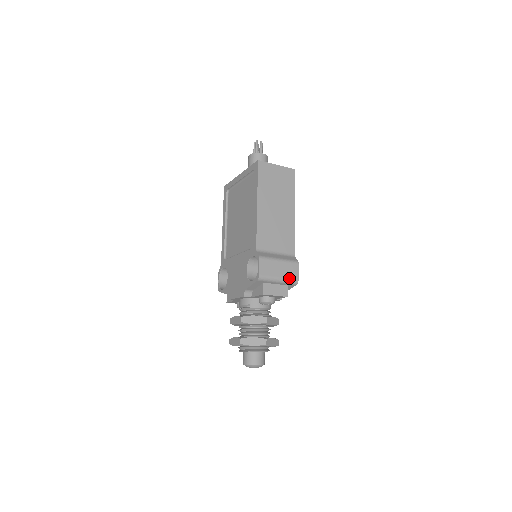
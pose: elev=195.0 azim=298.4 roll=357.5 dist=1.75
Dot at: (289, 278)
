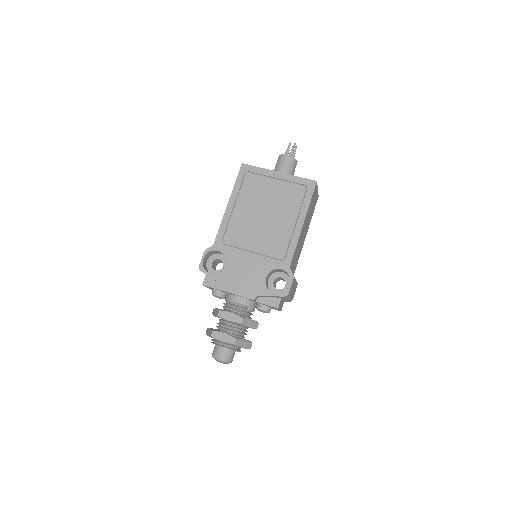
Dot at: (292, 297)
